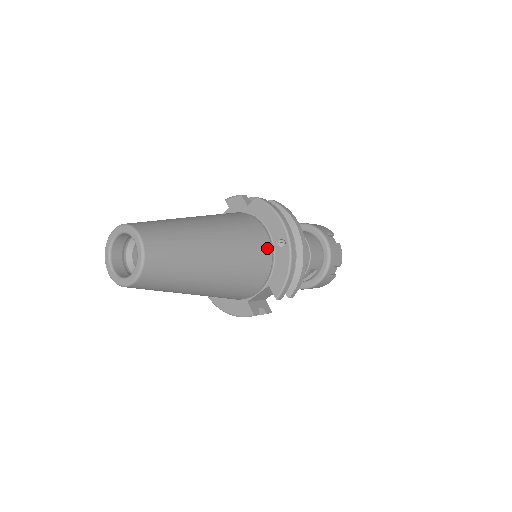
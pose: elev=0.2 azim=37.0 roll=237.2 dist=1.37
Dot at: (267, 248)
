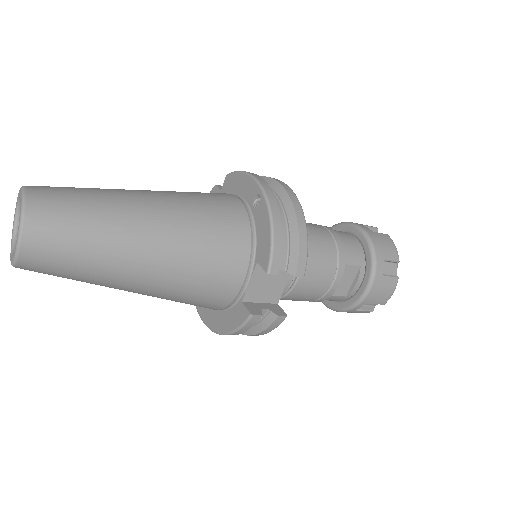
Dot at: (239, 211)
